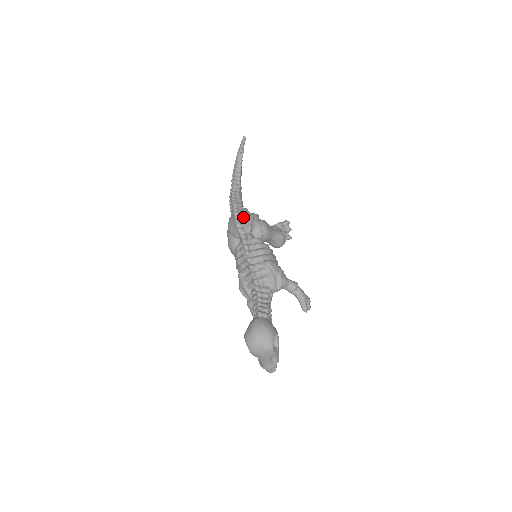
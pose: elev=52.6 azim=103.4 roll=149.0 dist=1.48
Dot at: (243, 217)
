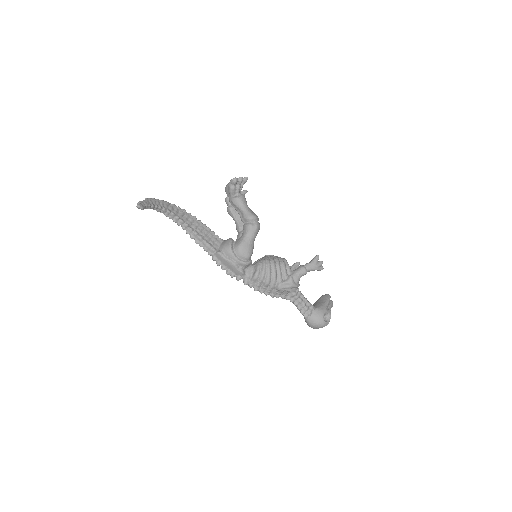
Dot at: (227, 267)
